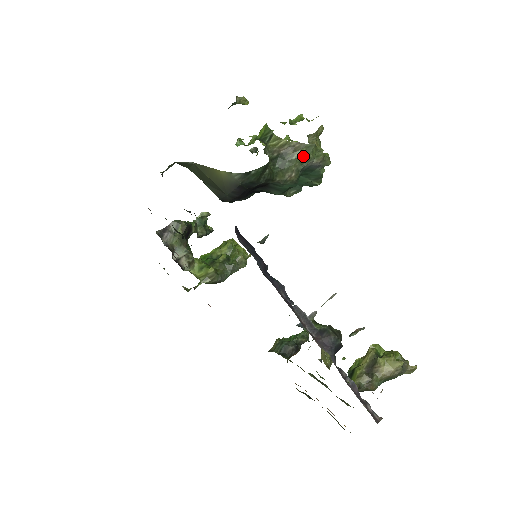
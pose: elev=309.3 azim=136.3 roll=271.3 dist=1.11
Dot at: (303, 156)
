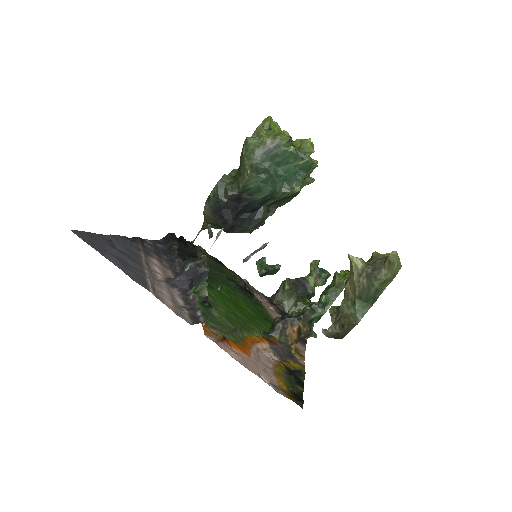
Dot at: (247, 153)
